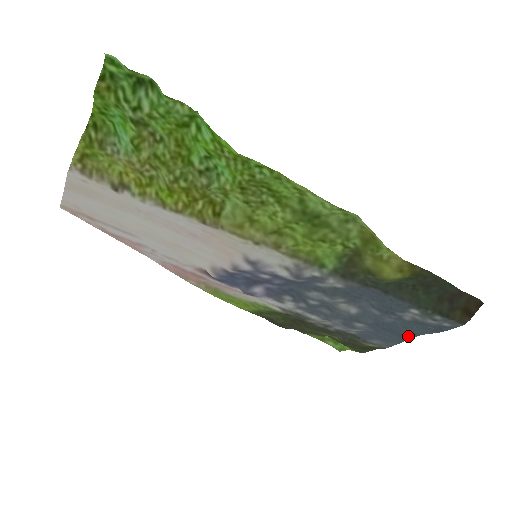
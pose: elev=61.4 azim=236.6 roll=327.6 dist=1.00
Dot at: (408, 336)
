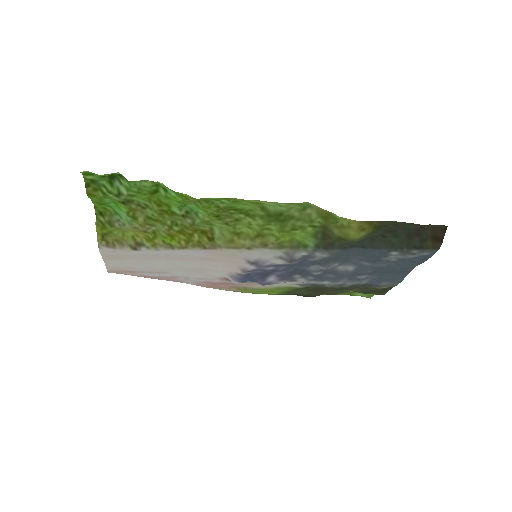
Dot at: (406, 271)
